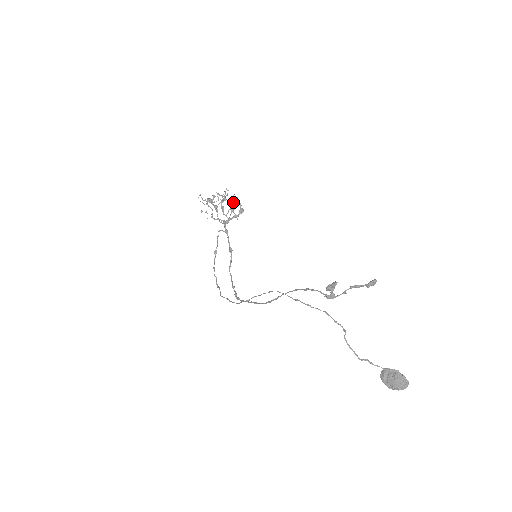
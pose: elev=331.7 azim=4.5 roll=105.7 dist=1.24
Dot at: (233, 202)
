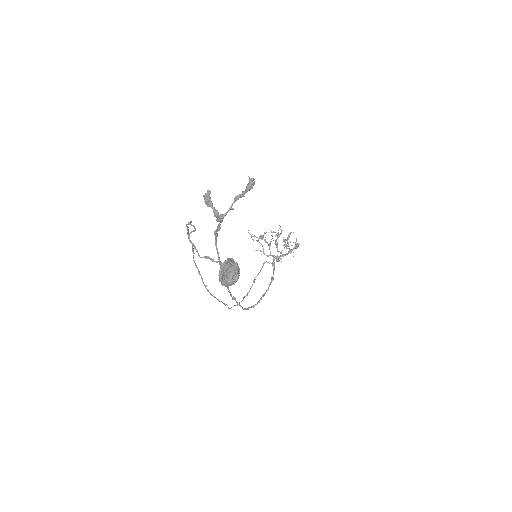
Dot at: occluded
